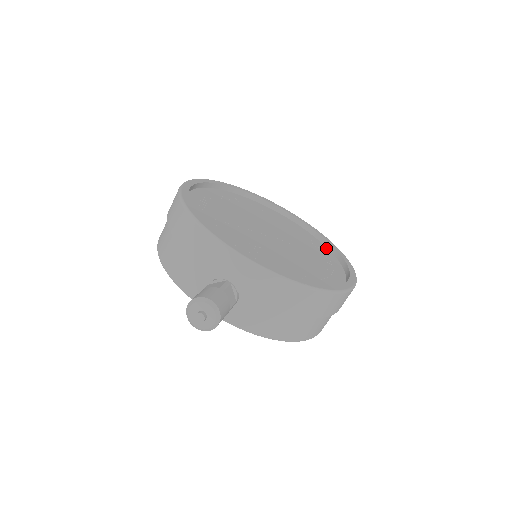
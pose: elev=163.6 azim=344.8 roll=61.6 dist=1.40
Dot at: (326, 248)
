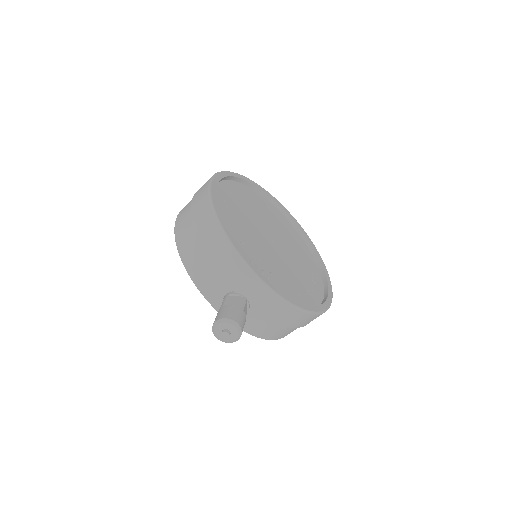
Dot at: (309, 250)
